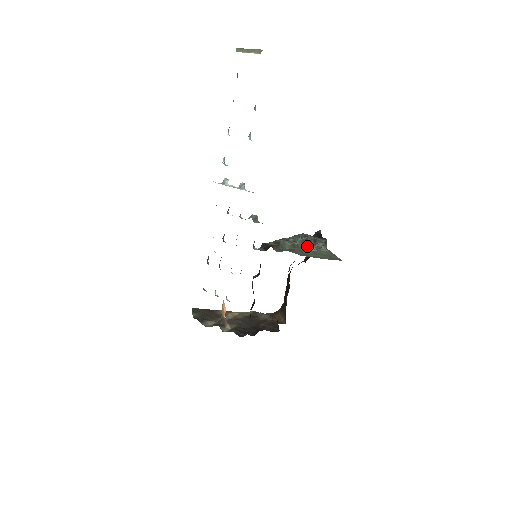
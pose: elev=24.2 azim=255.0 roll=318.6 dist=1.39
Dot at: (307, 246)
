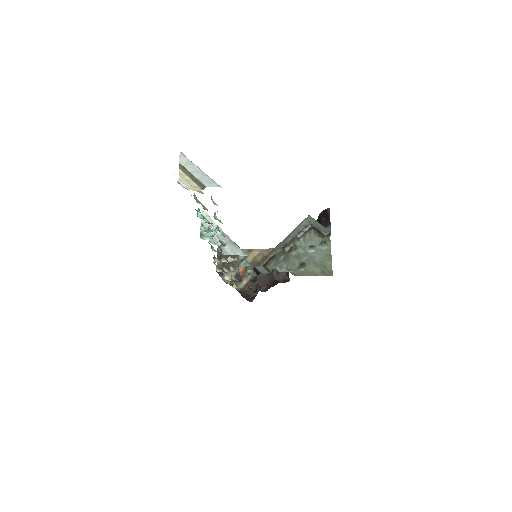
Dot at: (308, 240)
